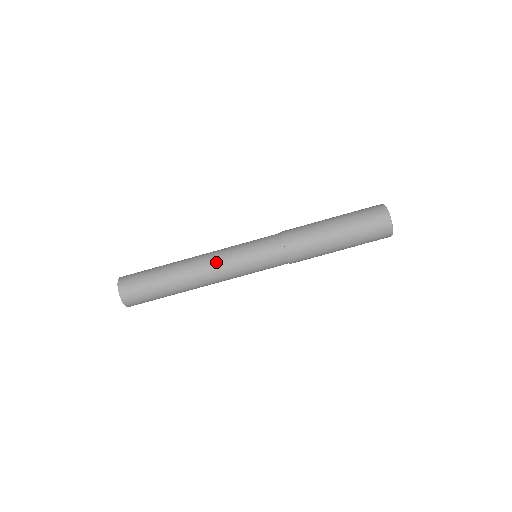
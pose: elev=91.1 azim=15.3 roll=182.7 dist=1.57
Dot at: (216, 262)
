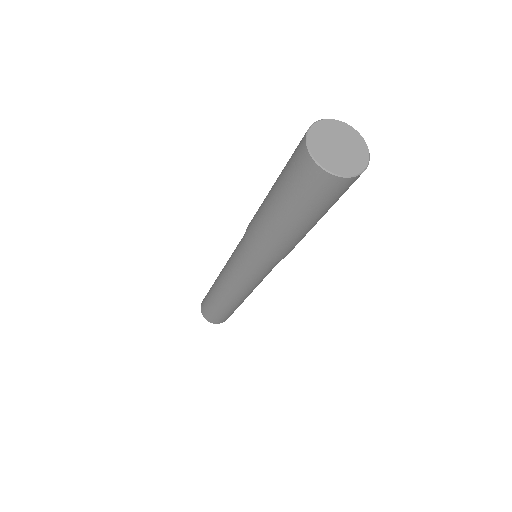
Dot at: (230, 287)
